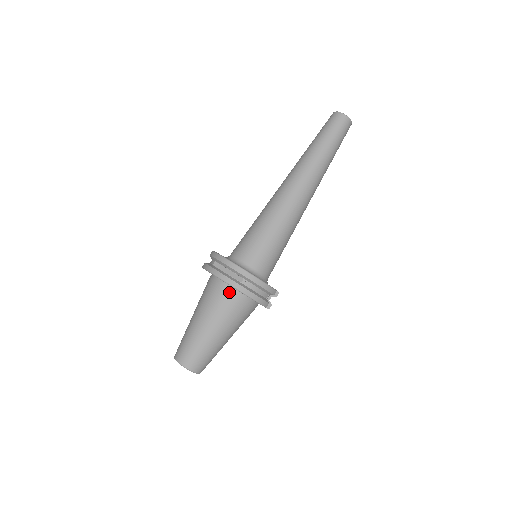
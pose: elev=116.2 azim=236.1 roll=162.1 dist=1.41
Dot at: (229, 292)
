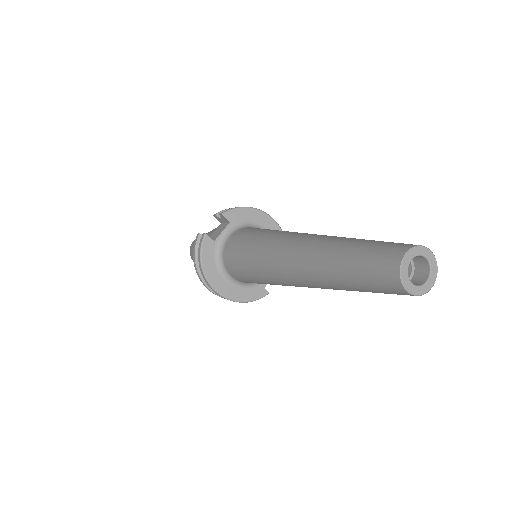
Dot at: occluded
